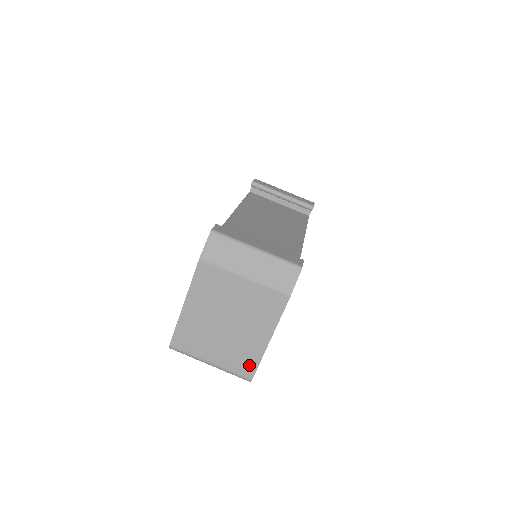
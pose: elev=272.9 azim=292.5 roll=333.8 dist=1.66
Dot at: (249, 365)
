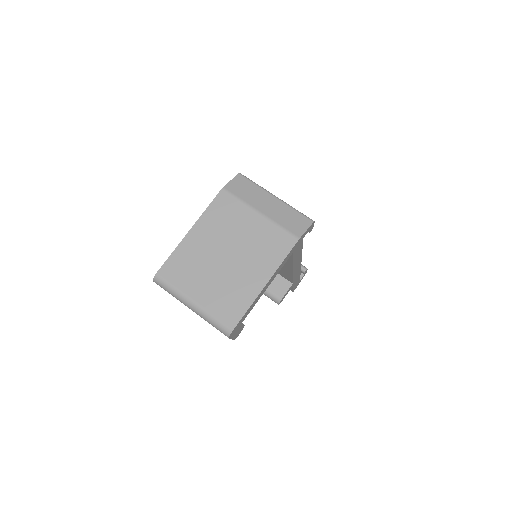
Dot at: (235, 311)
